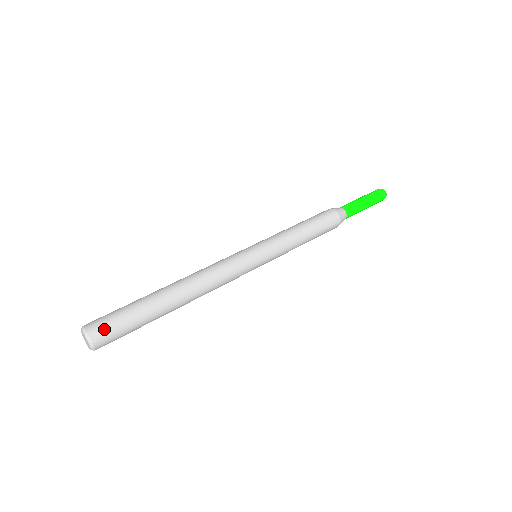
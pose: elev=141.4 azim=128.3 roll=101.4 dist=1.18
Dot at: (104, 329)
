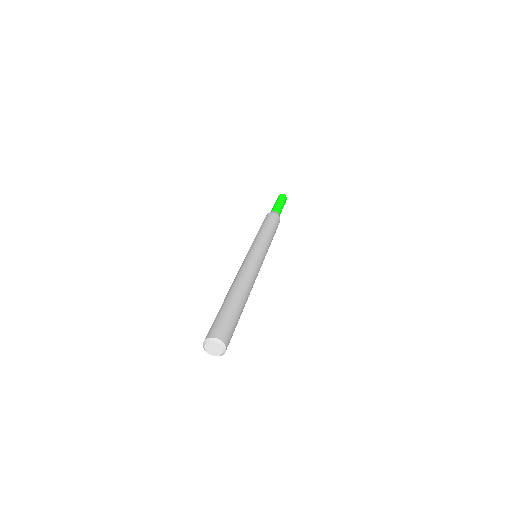
Dot at: (218, 329)
